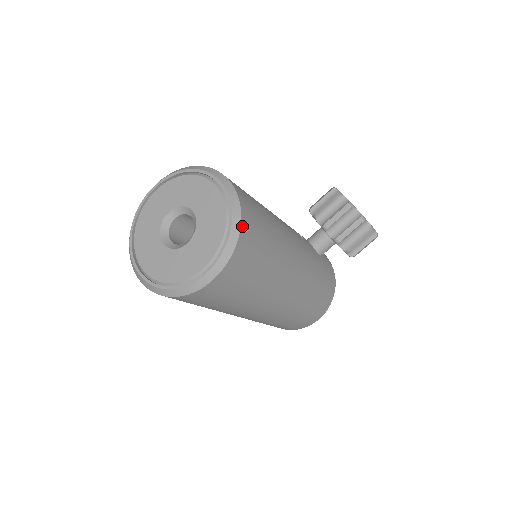
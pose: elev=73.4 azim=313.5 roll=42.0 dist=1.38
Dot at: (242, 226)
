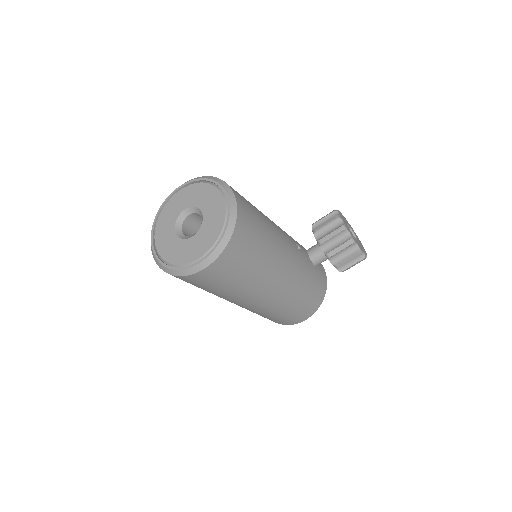
Dot at: (235, 231)
